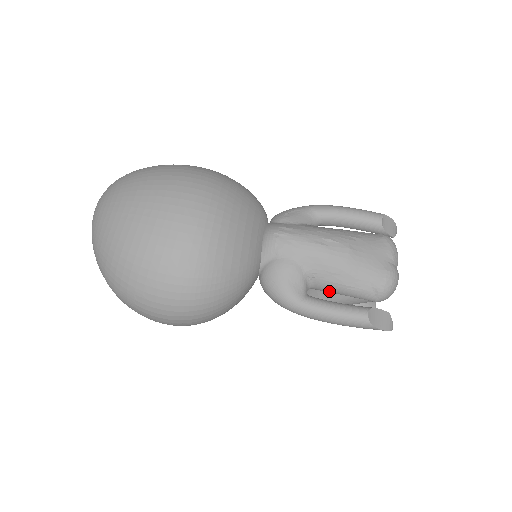
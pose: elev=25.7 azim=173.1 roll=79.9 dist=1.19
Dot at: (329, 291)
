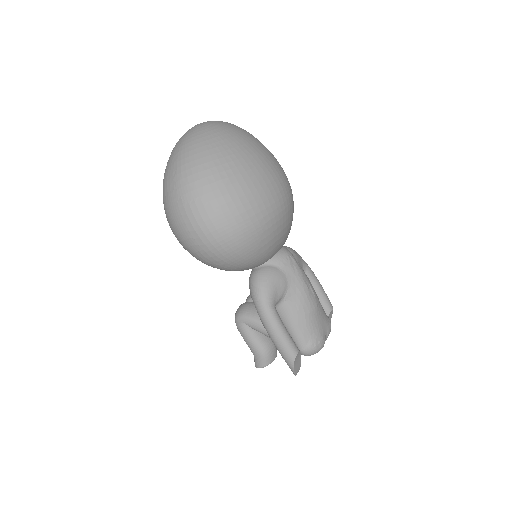
Dot at: (283, 319)
